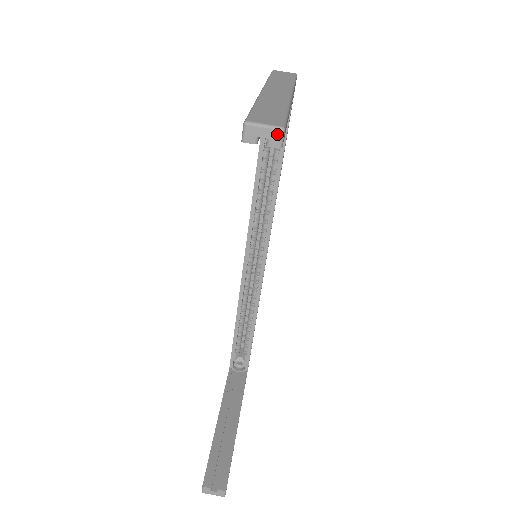
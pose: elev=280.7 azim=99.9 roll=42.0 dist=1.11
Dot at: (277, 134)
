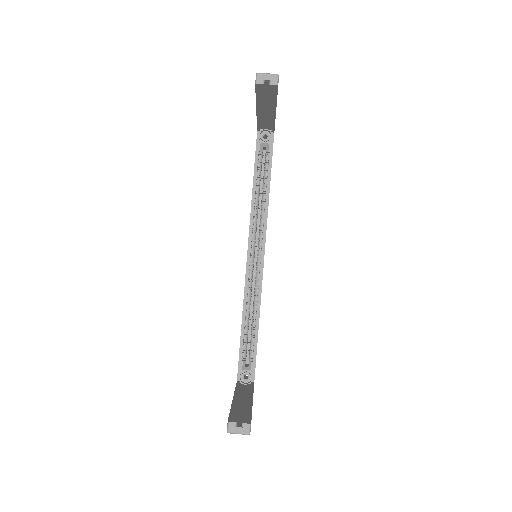
Dot at: (275, 77)
